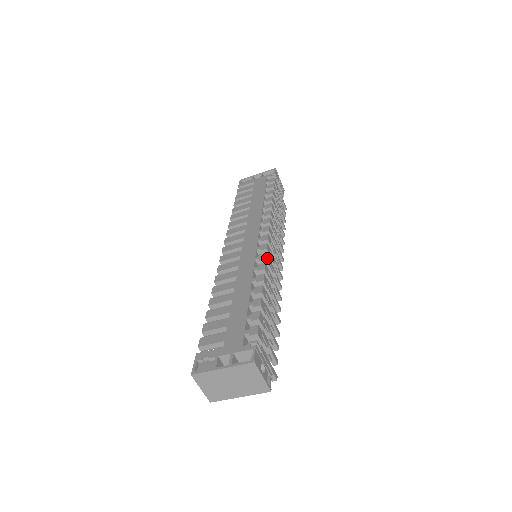
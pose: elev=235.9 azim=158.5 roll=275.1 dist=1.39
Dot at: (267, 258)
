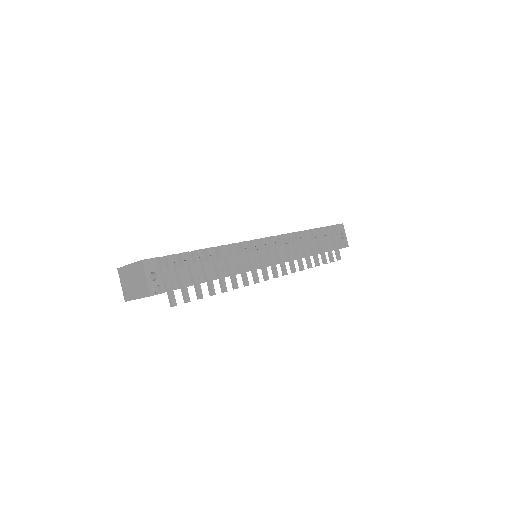
Dot at: (245, 244)
